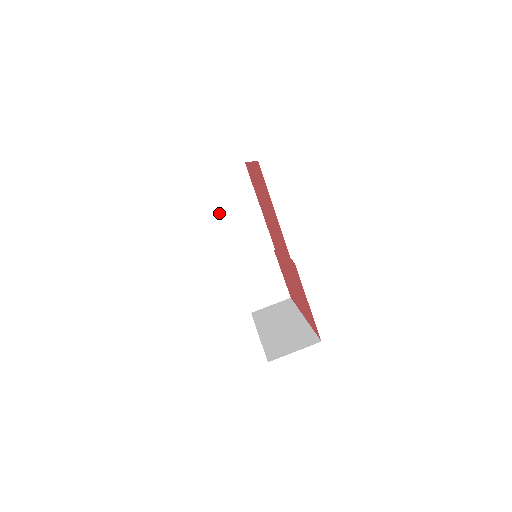
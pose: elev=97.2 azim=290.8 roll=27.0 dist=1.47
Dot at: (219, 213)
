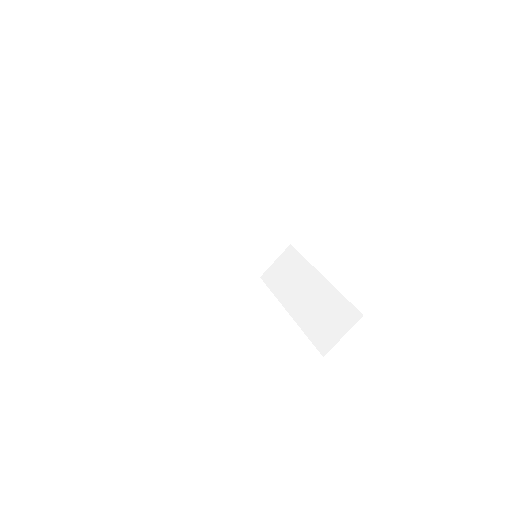
Dot at: (187, 219)
